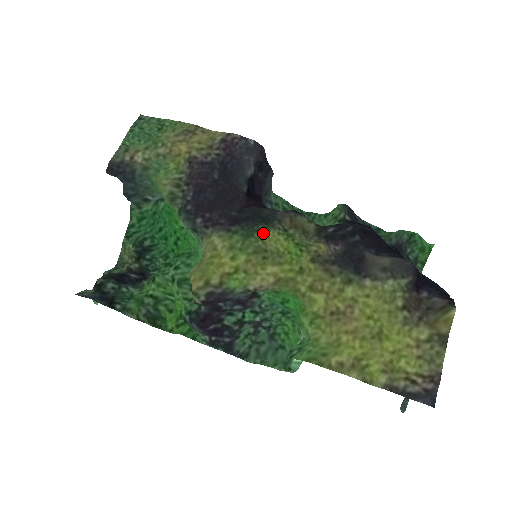
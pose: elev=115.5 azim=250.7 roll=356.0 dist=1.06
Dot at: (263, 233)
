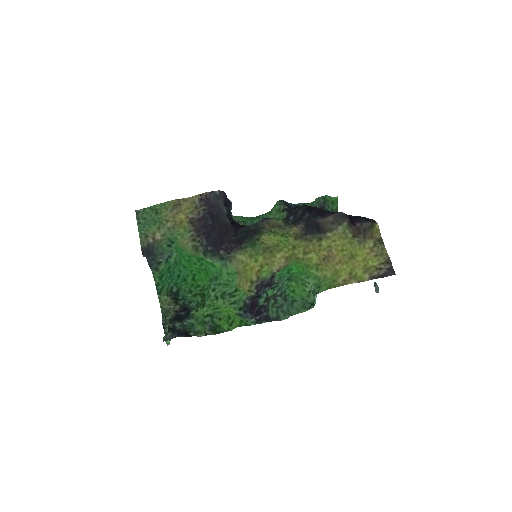
Dot at: (260, 239)
